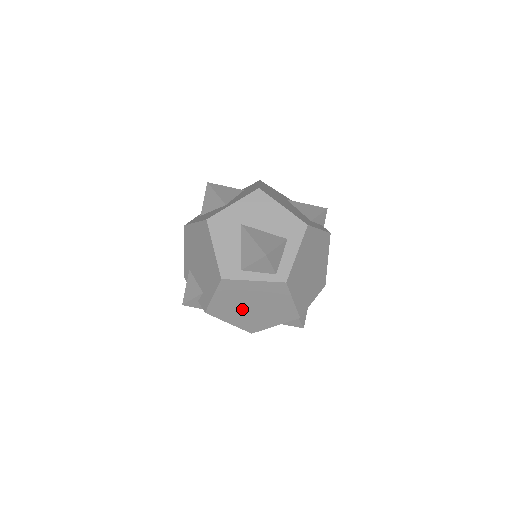
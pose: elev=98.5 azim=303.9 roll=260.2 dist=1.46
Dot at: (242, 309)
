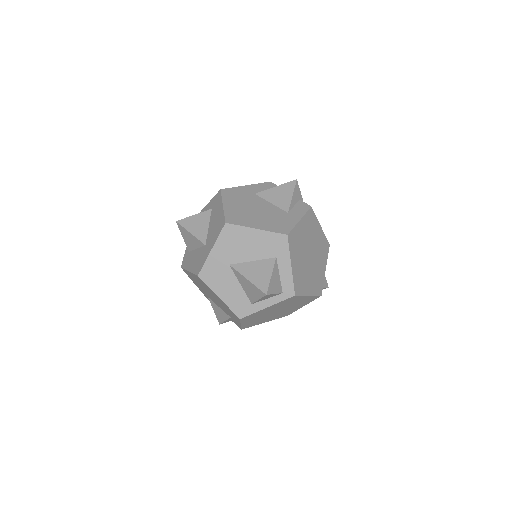
Dot at: (270, 316)
